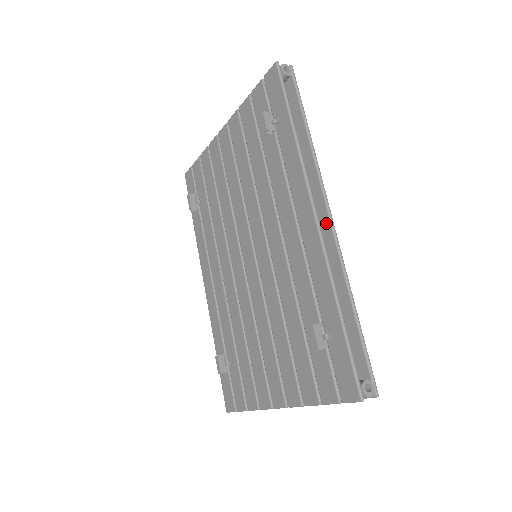
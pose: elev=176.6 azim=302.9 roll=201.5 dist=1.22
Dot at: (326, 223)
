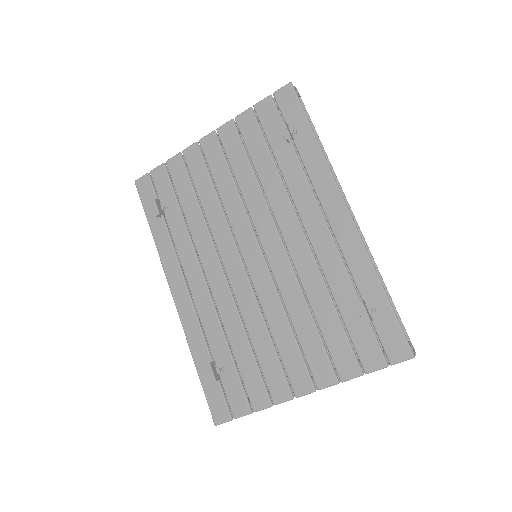
Dot at: occluded
